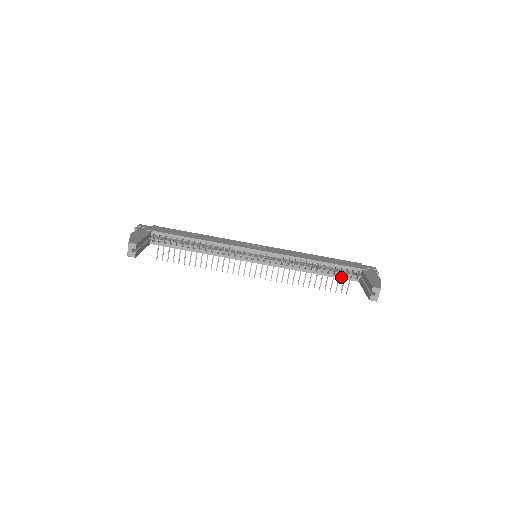
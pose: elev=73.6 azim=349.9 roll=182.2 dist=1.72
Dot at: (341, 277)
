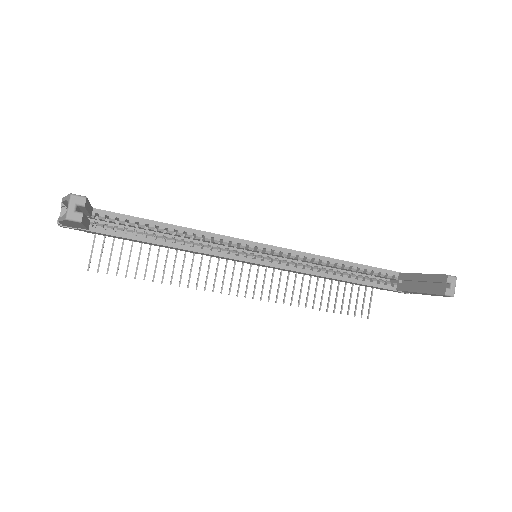
Dot at: (373, 284)
